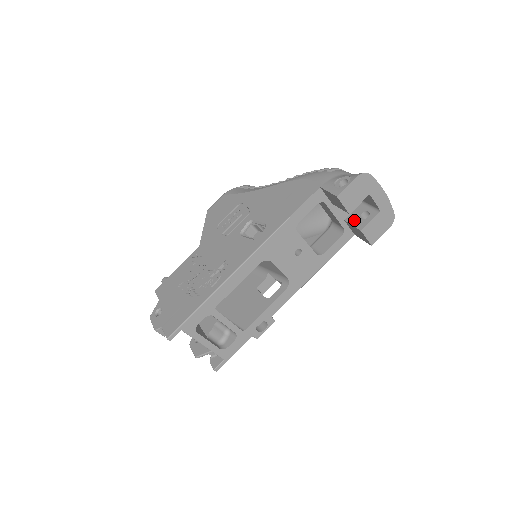
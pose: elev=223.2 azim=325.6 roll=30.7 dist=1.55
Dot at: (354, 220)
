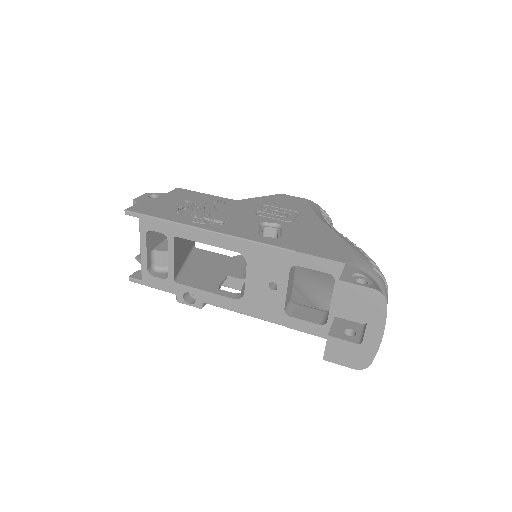
Dot at: (339, 325)
